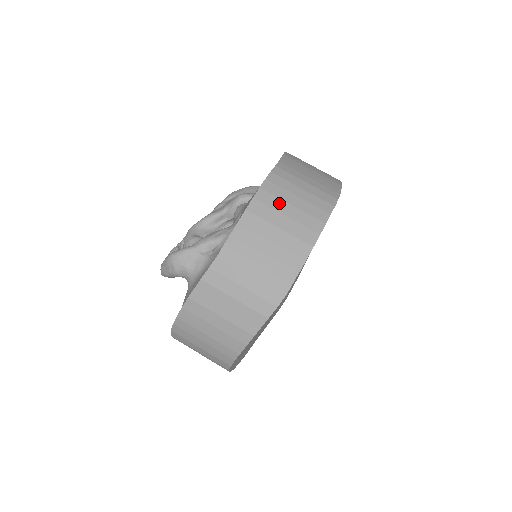
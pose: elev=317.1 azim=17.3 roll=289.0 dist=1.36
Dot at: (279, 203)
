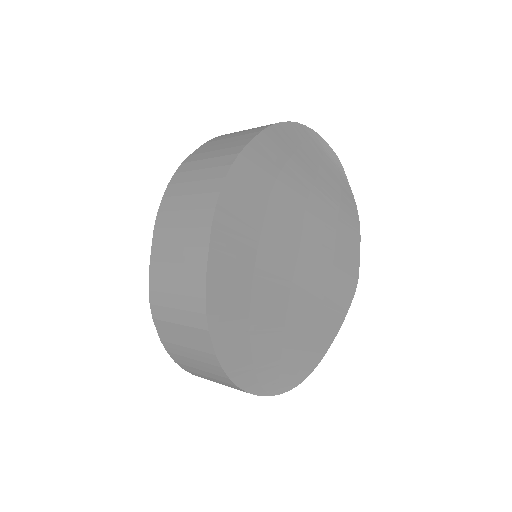
Dot at: (178, 201)
